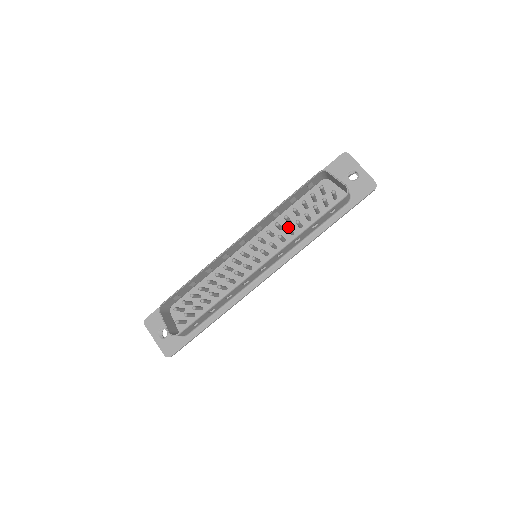
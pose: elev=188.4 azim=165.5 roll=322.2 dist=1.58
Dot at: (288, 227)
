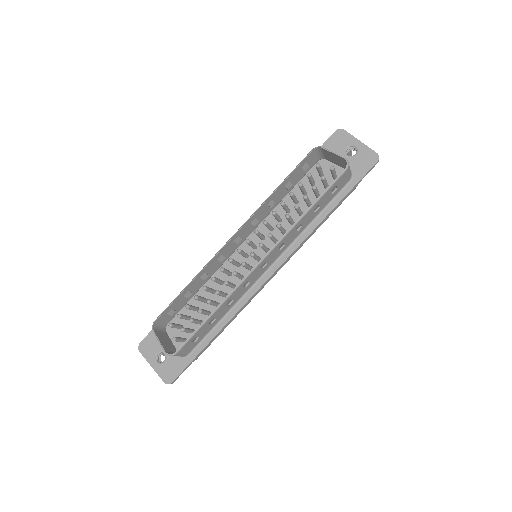
Dot at: (286, 214)
